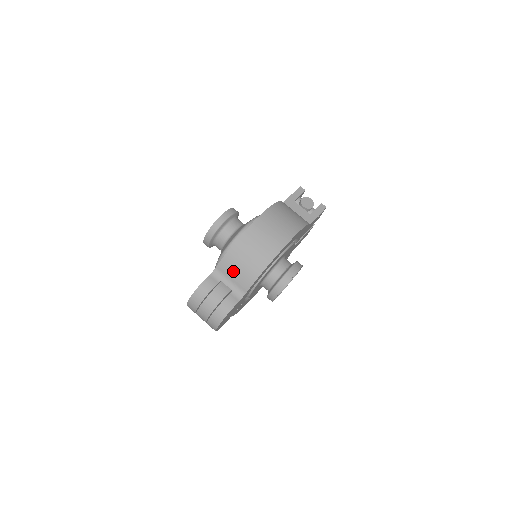
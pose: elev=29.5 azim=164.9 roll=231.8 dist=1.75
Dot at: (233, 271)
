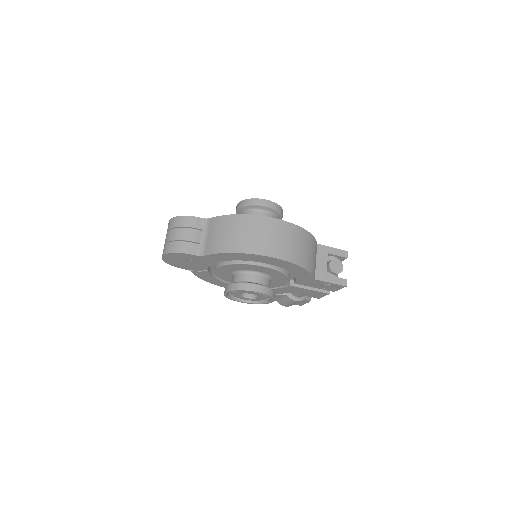
Dot at: (215, 231)
